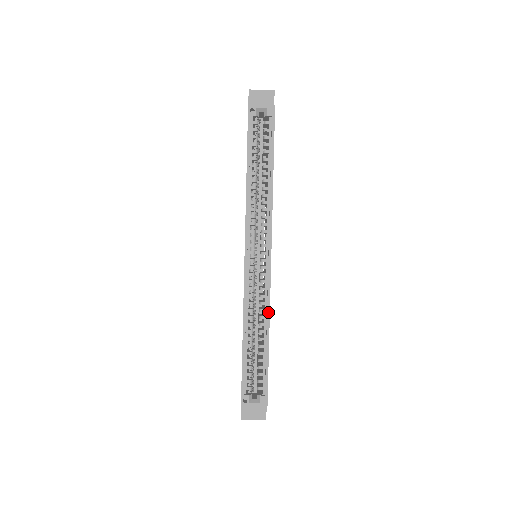
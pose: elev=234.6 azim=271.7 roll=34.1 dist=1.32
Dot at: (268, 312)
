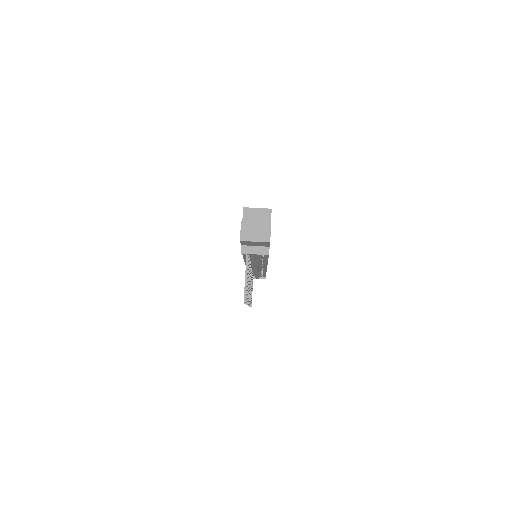
Dot at: occluded
